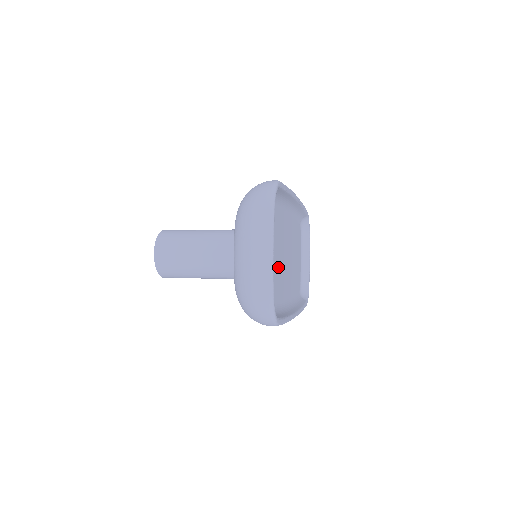
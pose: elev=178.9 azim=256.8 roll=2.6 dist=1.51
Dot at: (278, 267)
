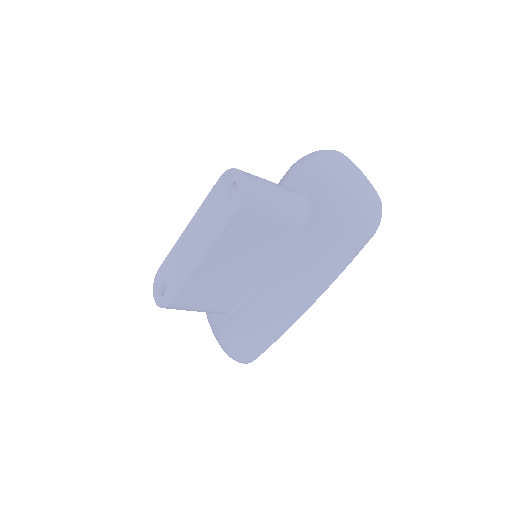
Dot at: occluded
